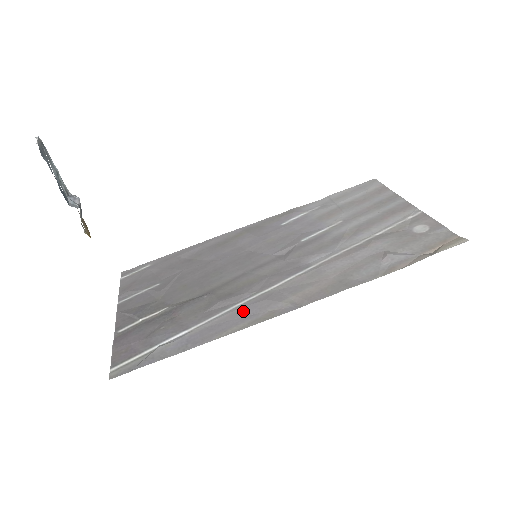
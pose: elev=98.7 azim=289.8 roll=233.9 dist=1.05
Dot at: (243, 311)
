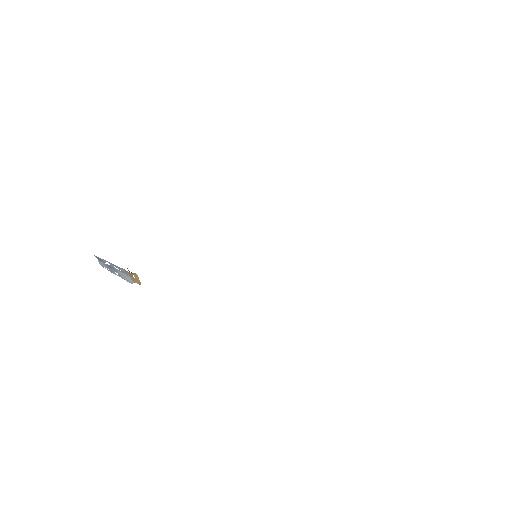
Dot at: occluded
